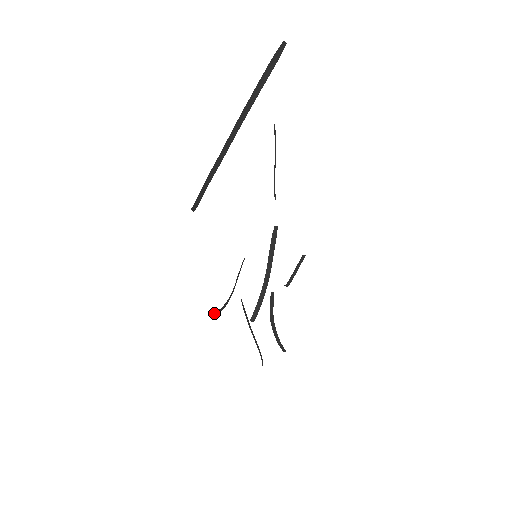
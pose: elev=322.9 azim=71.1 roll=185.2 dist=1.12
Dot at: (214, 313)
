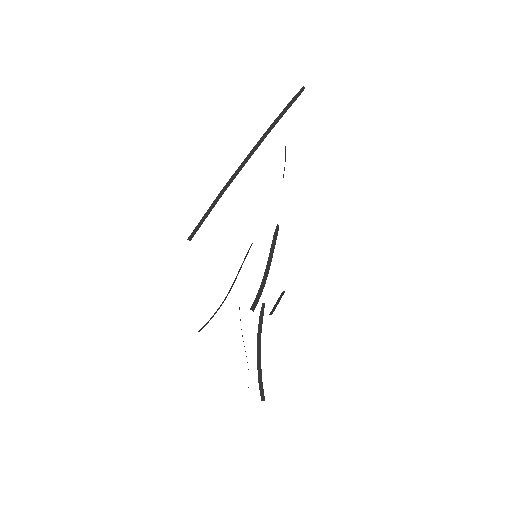
Dot at: (199, 330)
